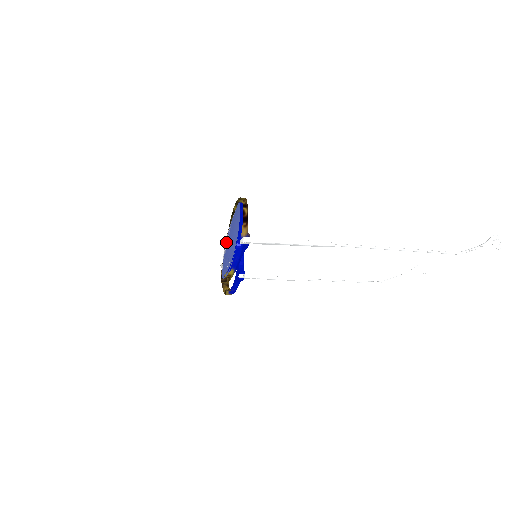
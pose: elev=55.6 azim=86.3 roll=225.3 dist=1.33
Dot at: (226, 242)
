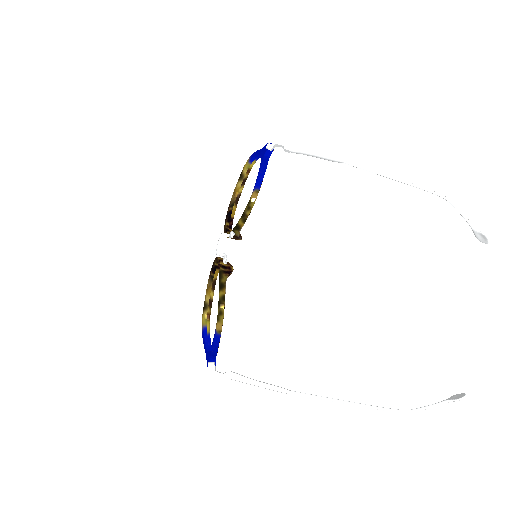
Dot at: occluded
